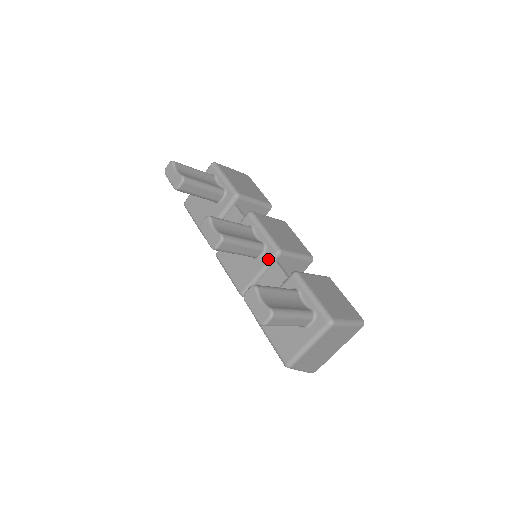
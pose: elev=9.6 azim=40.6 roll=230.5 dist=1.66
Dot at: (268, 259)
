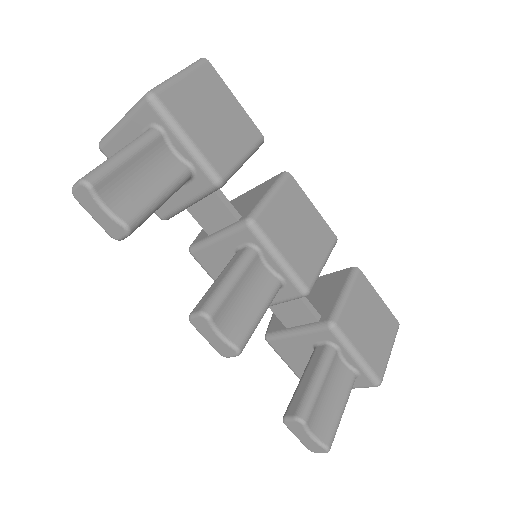
Dot at: (288, 298)
